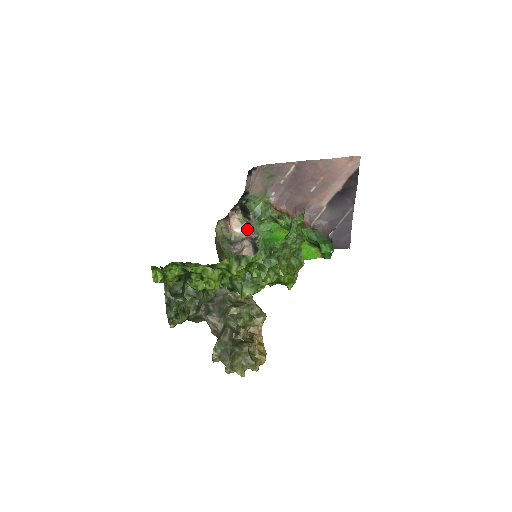
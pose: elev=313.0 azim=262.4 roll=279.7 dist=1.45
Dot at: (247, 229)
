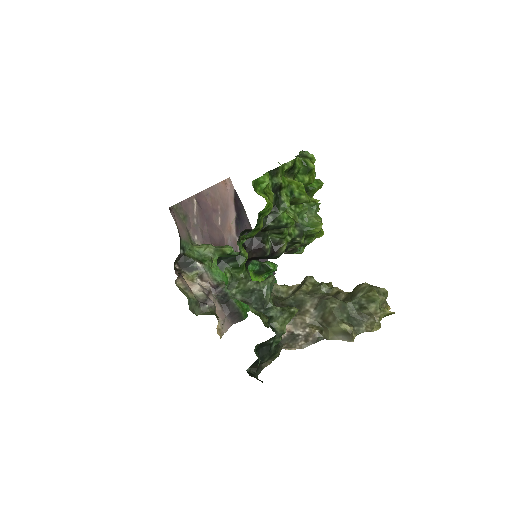
Dot at: (201, 285)
